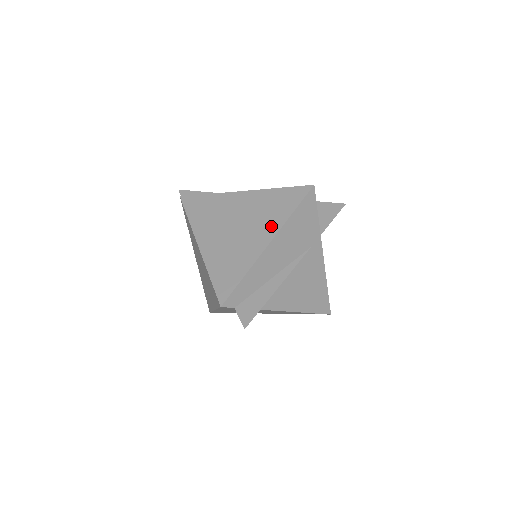
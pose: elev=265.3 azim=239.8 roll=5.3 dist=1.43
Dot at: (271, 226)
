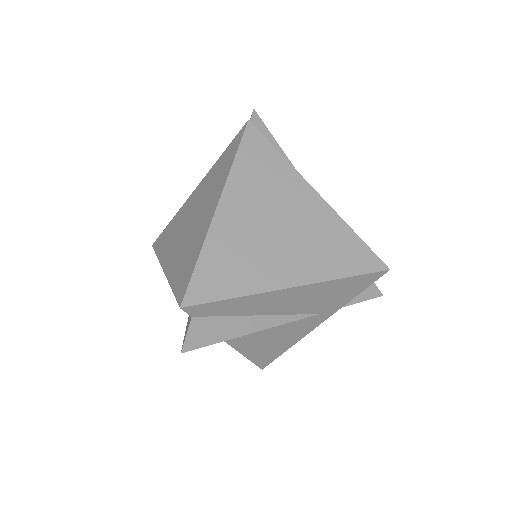
Dot at: (312, 269)
